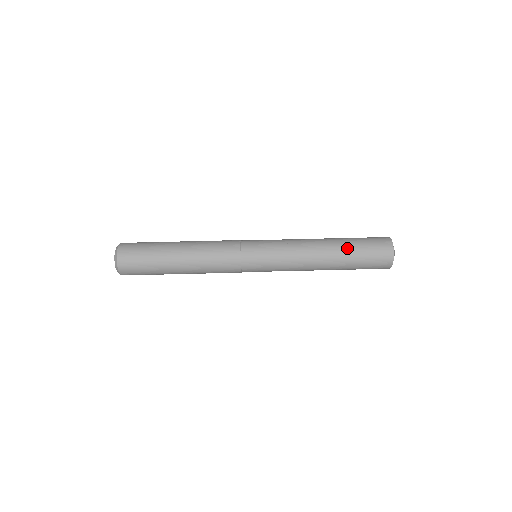
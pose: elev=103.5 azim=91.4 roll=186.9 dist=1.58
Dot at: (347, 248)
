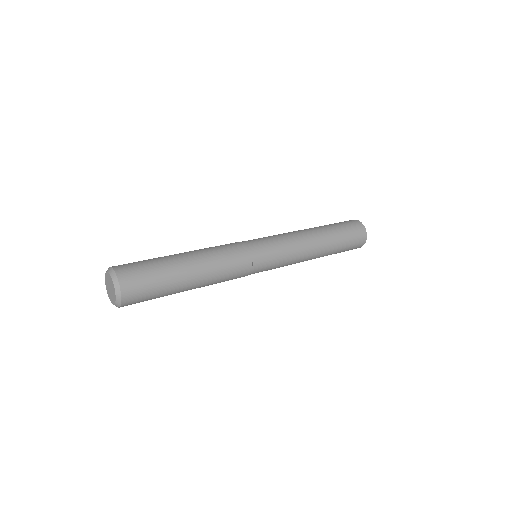
Dot at: occluded
